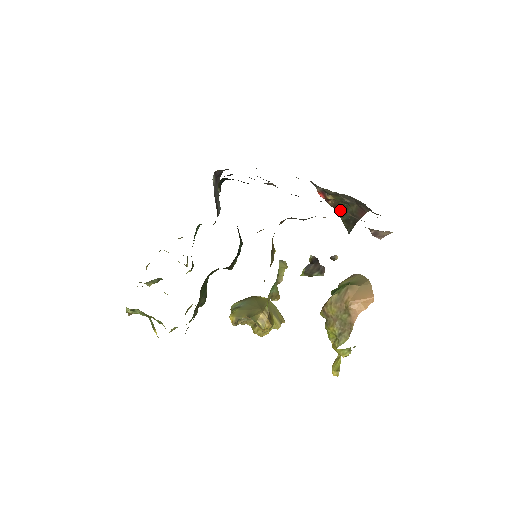
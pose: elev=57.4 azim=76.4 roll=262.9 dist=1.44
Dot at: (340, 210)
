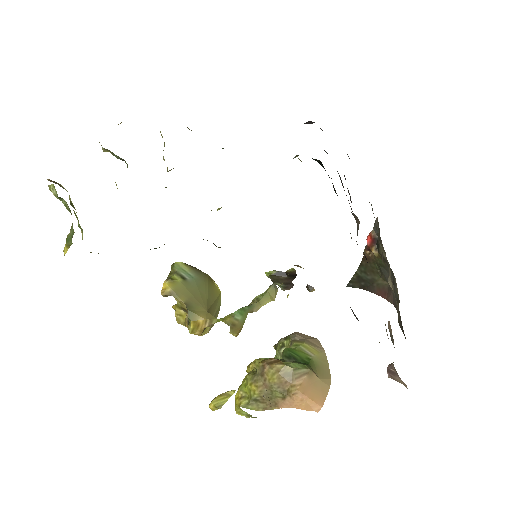
Dot at: (367, 266)
